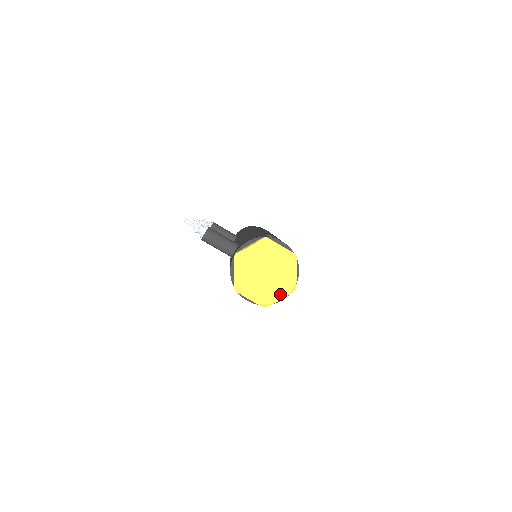
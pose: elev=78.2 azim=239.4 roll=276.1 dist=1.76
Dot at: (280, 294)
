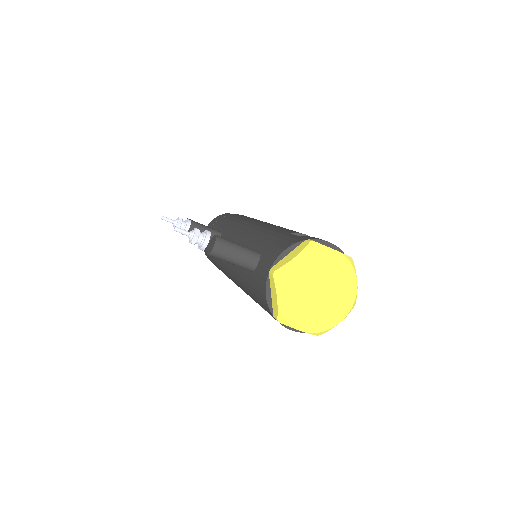
Dot at: (339, 315)
